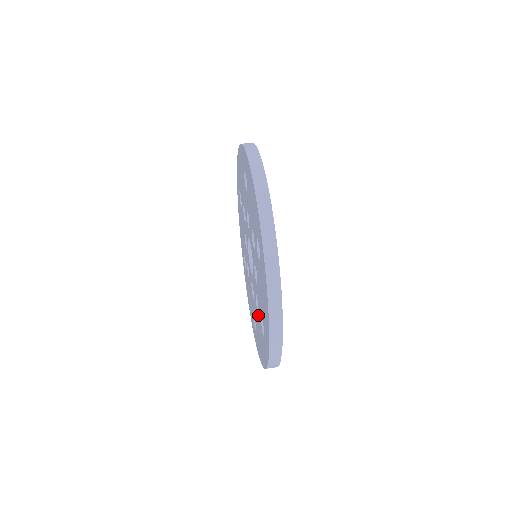
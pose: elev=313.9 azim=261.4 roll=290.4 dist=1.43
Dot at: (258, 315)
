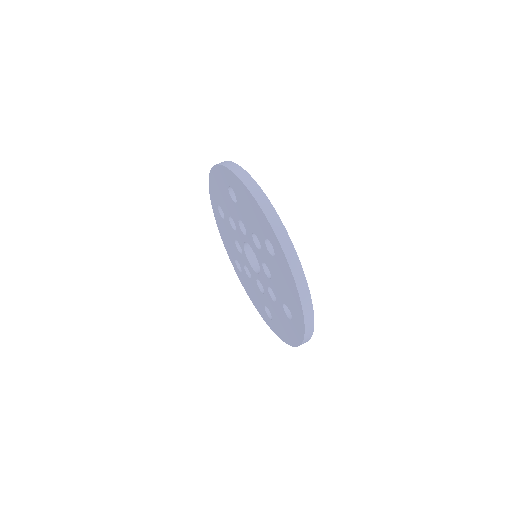
Dot at: (276, 304)
